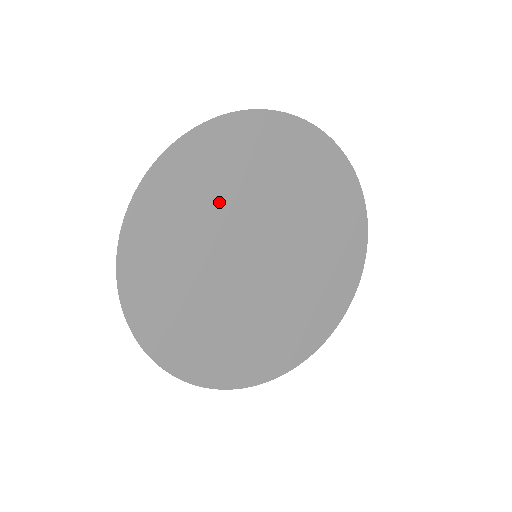
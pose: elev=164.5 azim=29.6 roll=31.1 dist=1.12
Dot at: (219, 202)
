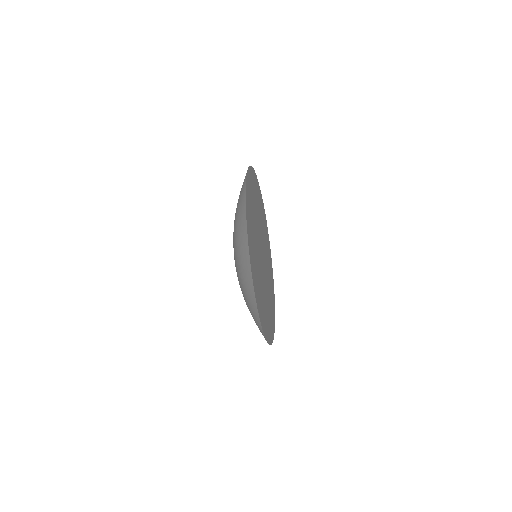
Dot at: (260, 215)
